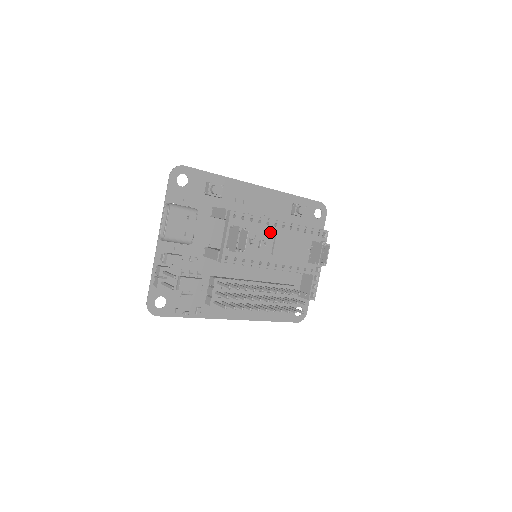
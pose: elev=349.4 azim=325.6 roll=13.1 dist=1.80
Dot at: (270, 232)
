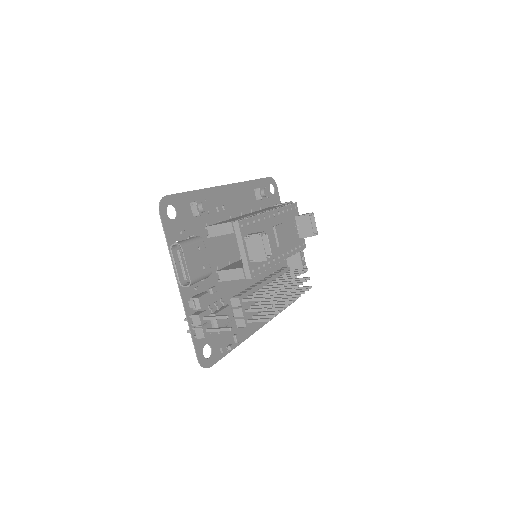
Dot at: (269, 226)
